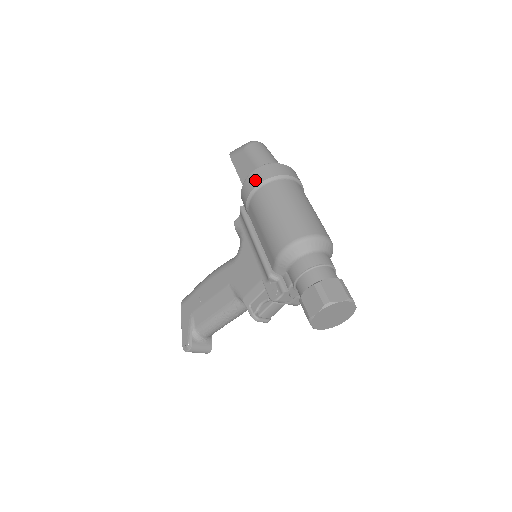
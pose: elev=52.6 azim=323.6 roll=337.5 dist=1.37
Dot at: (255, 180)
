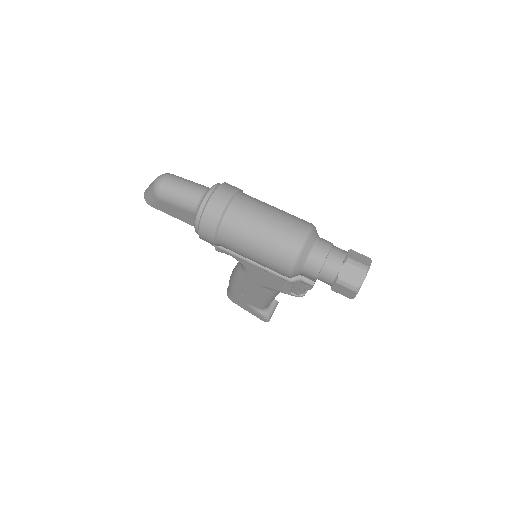
Dot at: (208, 234)
